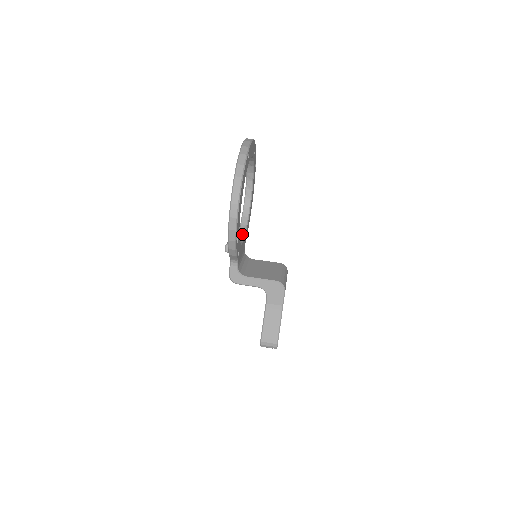
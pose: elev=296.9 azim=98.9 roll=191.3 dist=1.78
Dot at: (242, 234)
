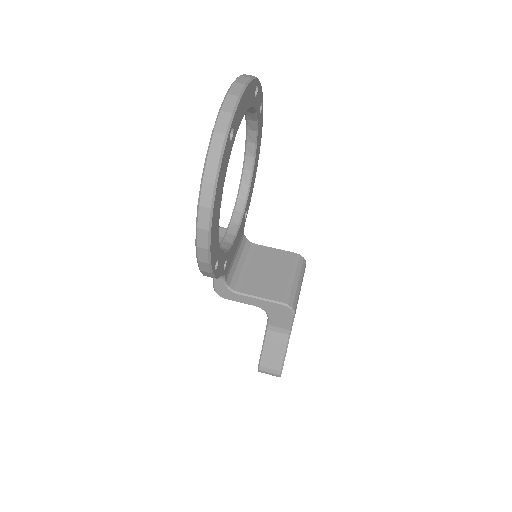
Dot at: (237, 217)
